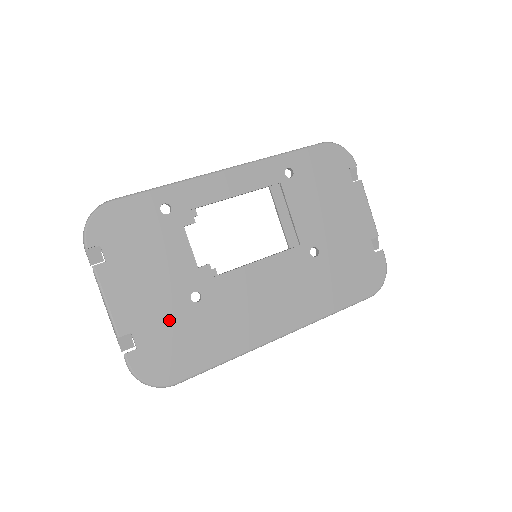
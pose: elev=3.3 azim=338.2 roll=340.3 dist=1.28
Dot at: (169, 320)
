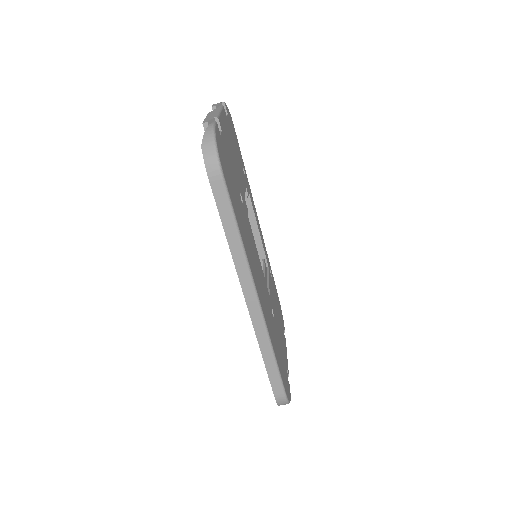
Dot at: (232, 170)
